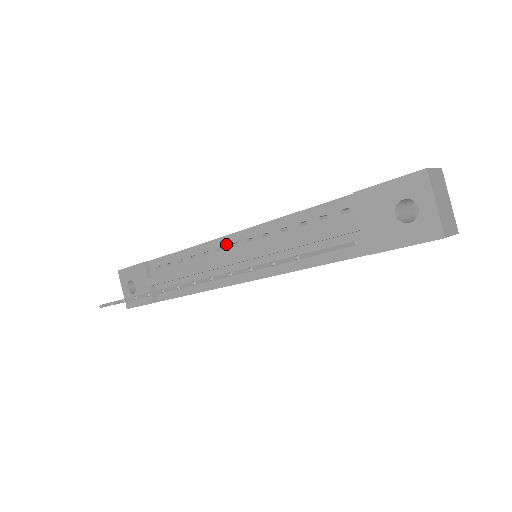
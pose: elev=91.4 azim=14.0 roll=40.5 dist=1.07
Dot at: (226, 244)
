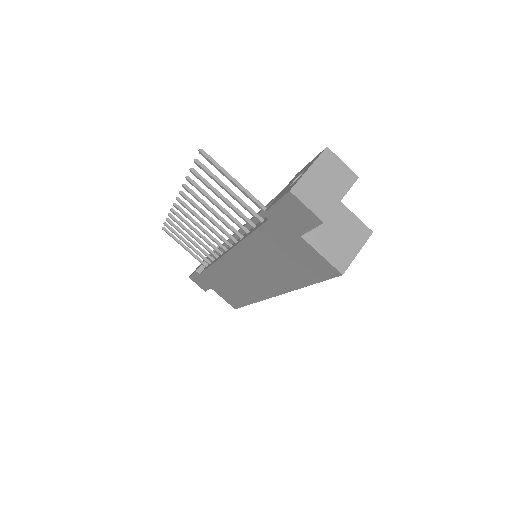
Dot at: occluded
